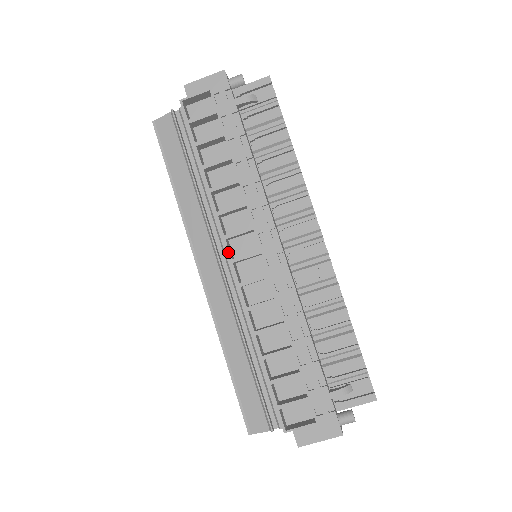
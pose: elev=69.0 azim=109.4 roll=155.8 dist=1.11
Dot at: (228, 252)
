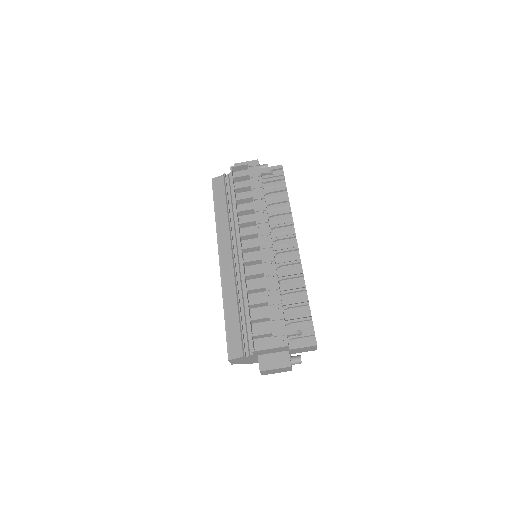
Dot at: (240, 243)
